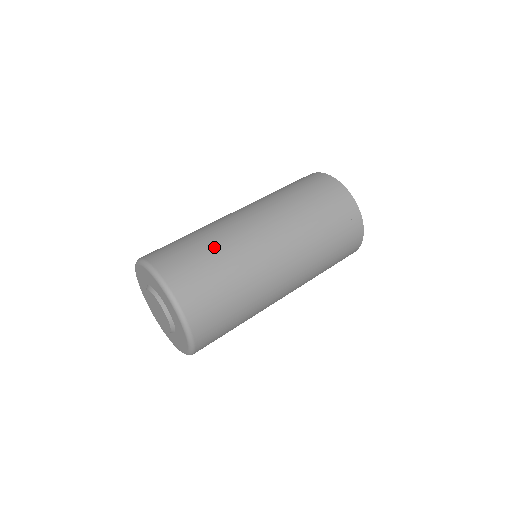
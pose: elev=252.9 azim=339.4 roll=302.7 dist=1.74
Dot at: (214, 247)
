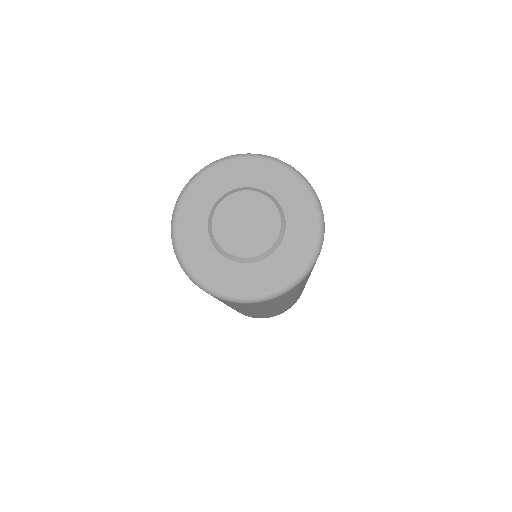
Dot at: occluded
